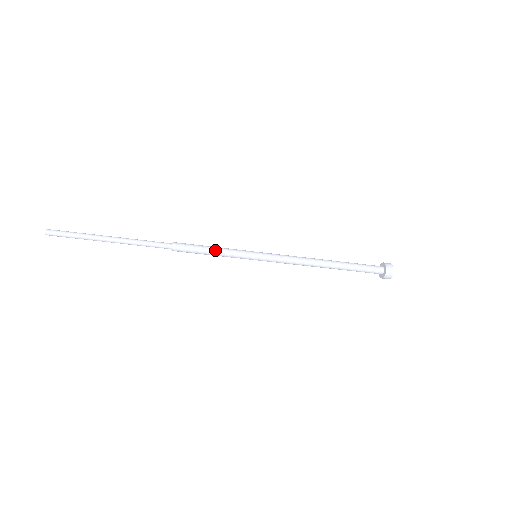
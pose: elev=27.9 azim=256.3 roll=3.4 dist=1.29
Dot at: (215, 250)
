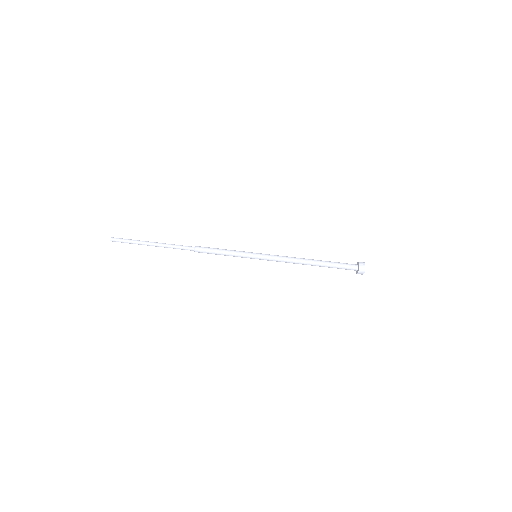
Dot at: (225, 249)
